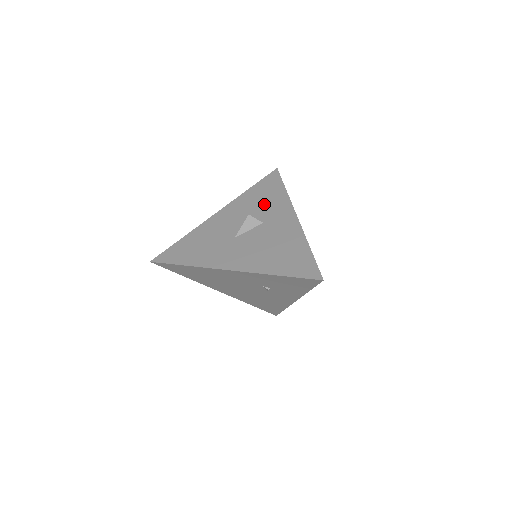
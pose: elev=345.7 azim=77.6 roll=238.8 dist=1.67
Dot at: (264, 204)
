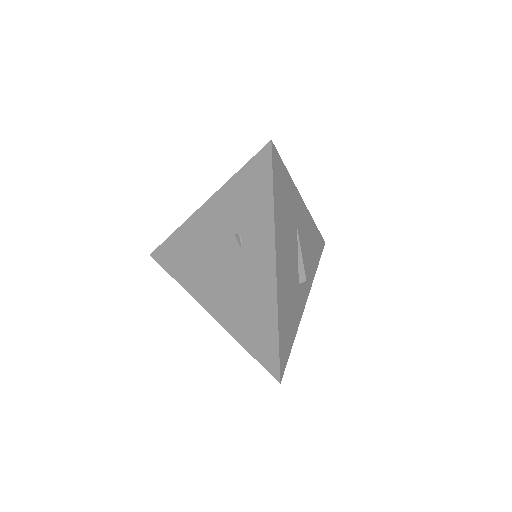
Dot at: occluded
